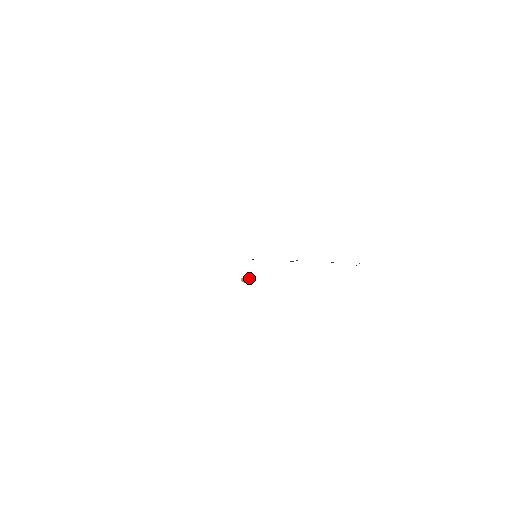
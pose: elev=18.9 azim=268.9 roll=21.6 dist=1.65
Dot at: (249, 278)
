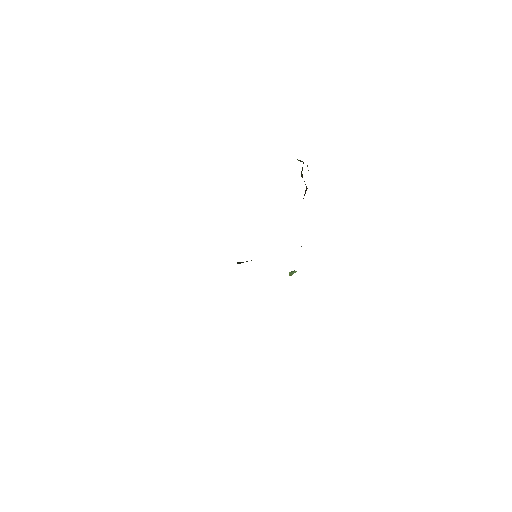
Dot at: occluded
